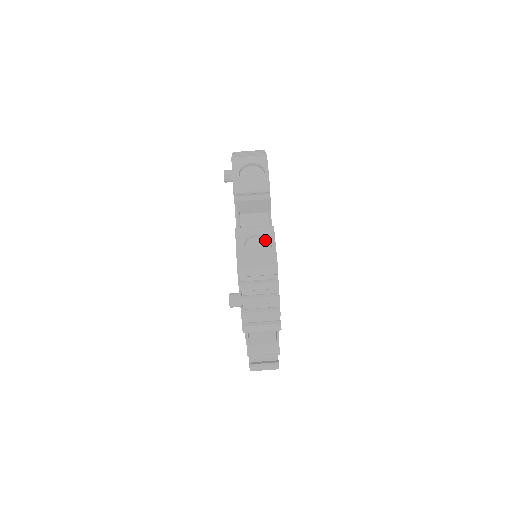
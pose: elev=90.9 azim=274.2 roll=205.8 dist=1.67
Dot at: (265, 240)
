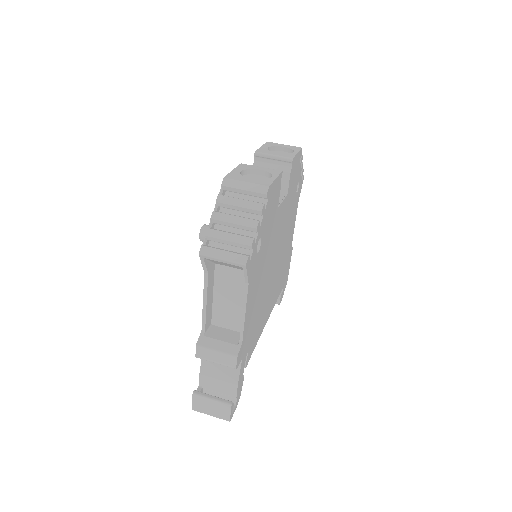
Dot at: (267, 178)
